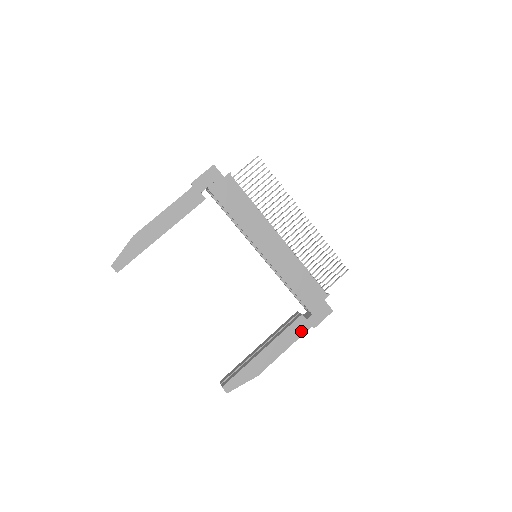
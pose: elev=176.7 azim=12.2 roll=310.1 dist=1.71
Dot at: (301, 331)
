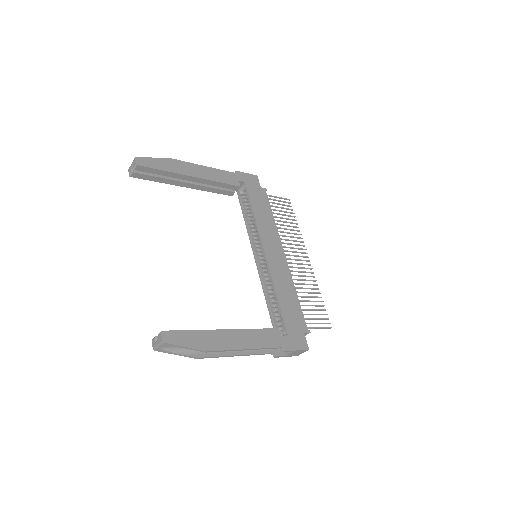
Dot at: (272, 343)
